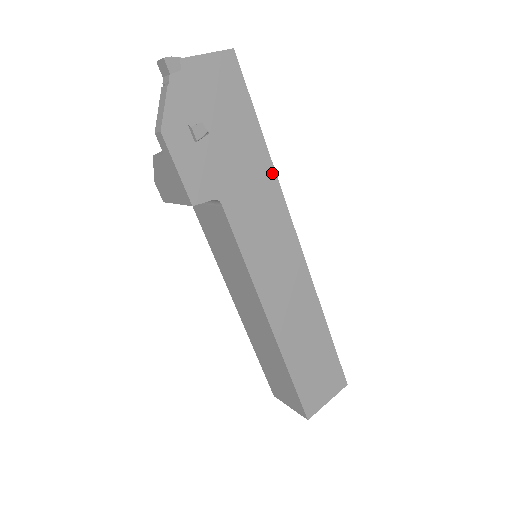
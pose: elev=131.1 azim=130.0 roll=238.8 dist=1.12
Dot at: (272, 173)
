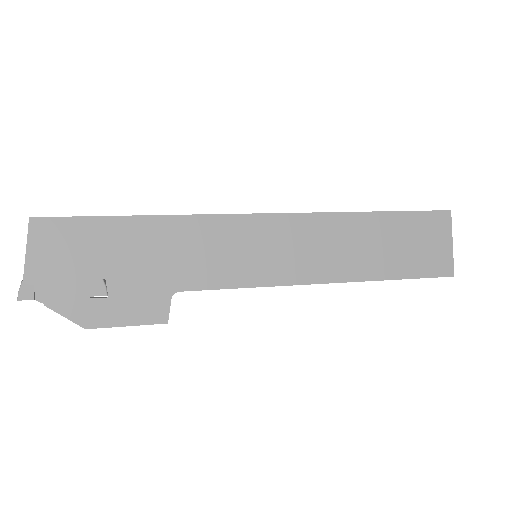
Dot at: (173, 220)
